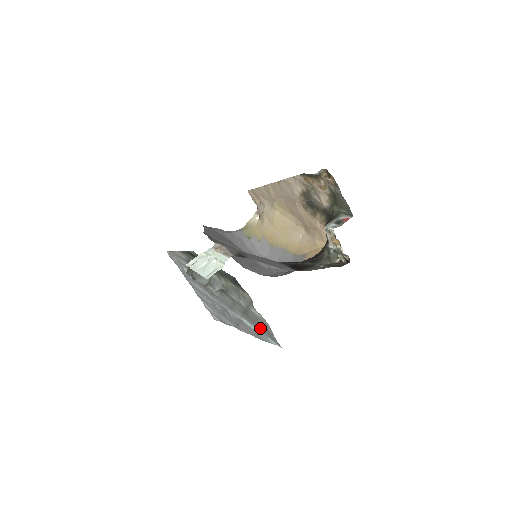
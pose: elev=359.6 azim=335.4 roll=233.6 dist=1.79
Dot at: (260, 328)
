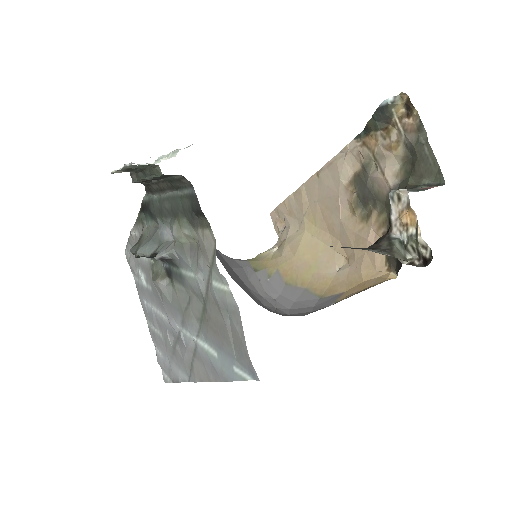
Dot at: (223, 340)
